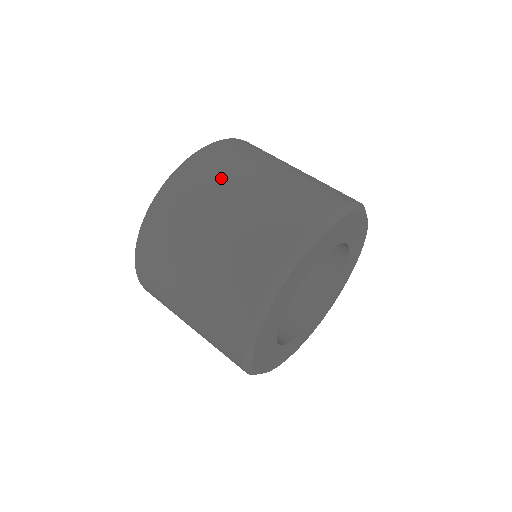
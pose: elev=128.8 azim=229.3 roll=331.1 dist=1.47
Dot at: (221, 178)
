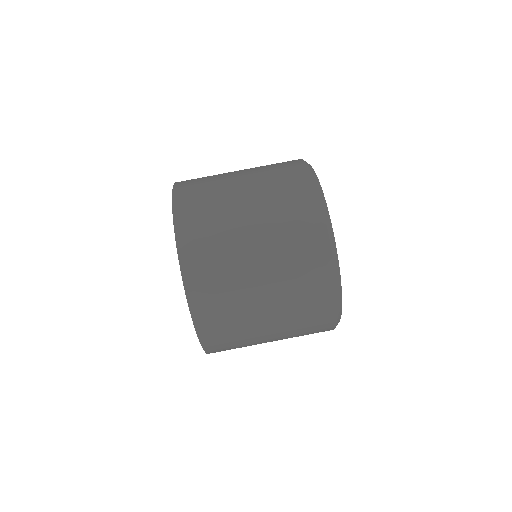
Dot at: (237, 316)
